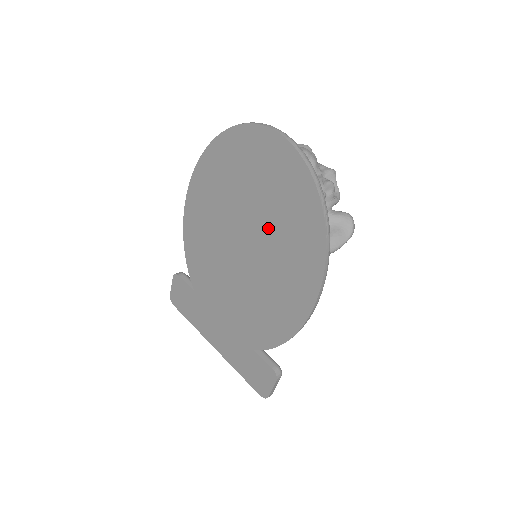
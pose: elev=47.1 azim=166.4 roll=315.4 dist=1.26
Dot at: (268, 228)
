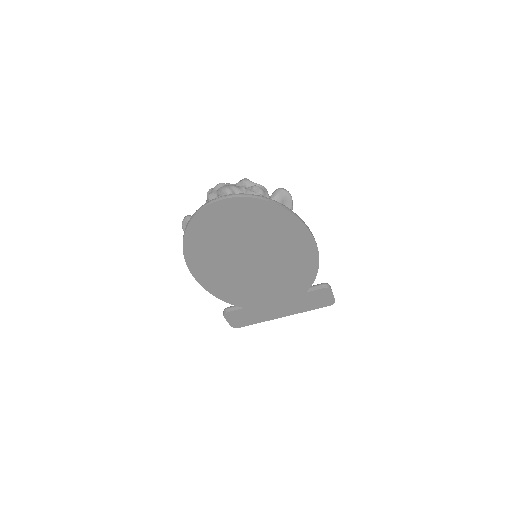
Dot at: (257, 239)
